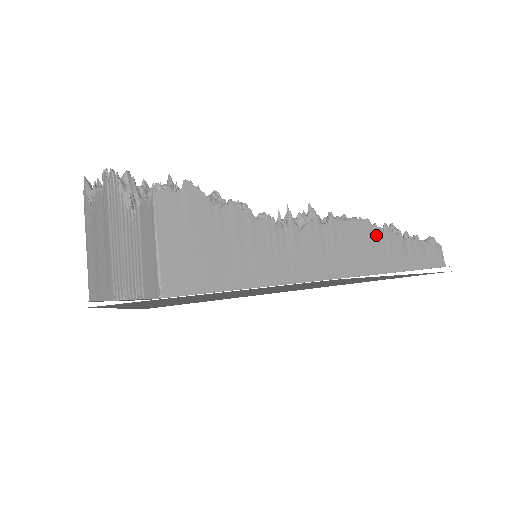
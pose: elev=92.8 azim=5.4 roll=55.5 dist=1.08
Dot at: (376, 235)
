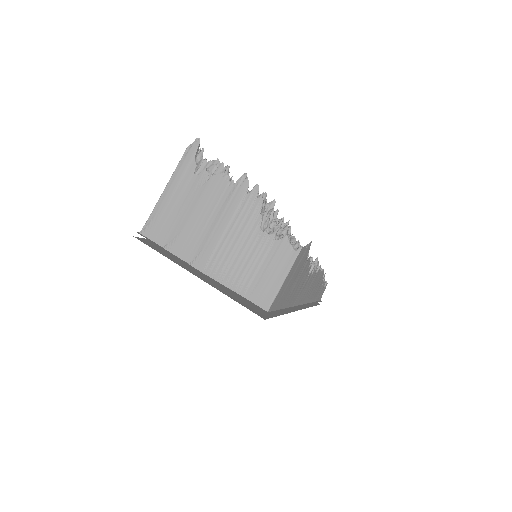
Dot at: (320, 280)
